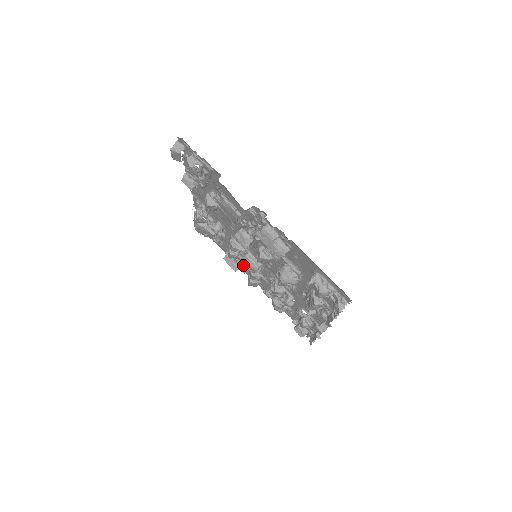
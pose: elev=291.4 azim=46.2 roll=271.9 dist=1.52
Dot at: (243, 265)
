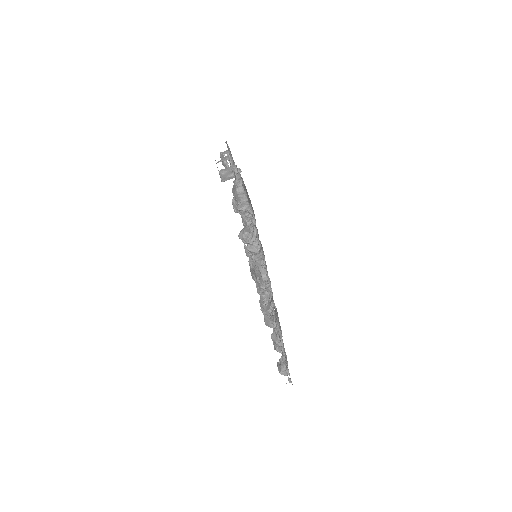
Dot at: occluded
